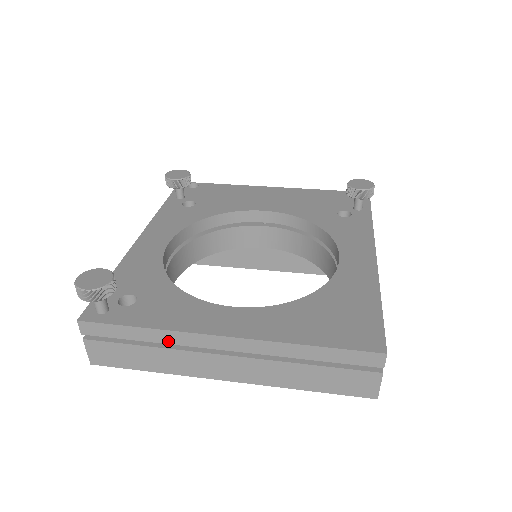
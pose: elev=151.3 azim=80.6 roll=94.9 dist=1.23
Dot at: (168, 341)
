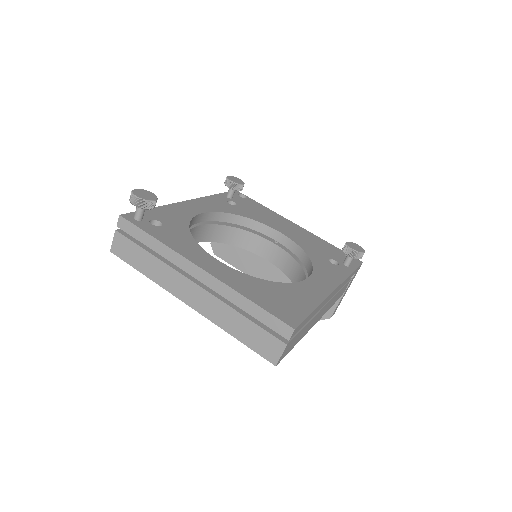
Dot at: (165, 256)
